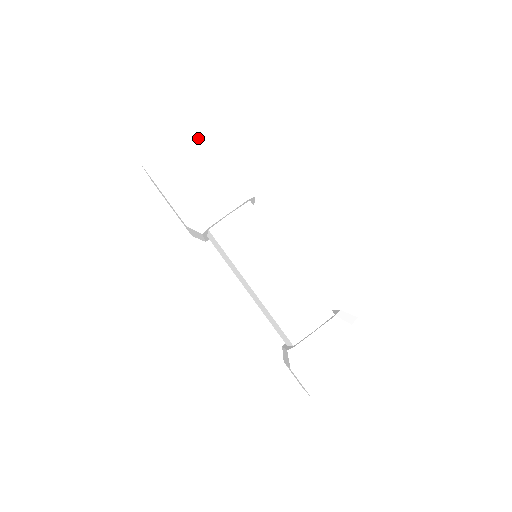
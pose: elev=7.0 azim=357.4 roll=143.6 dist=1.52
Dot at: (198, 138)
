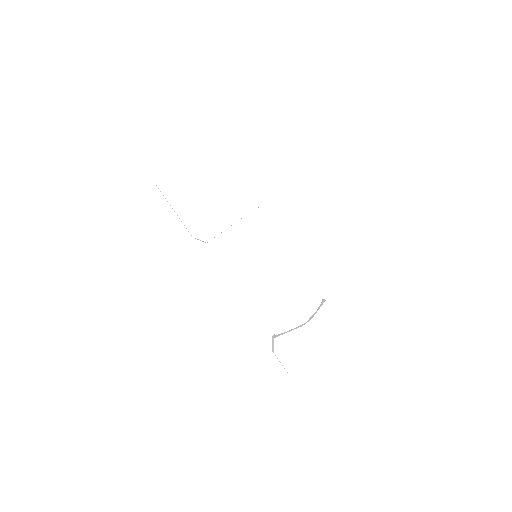
Dot at: (227, 149)
